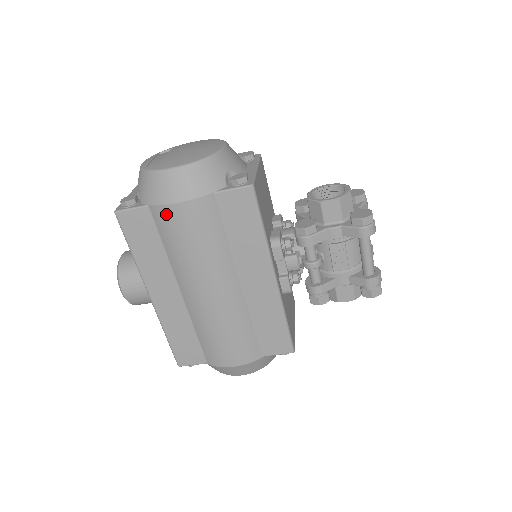
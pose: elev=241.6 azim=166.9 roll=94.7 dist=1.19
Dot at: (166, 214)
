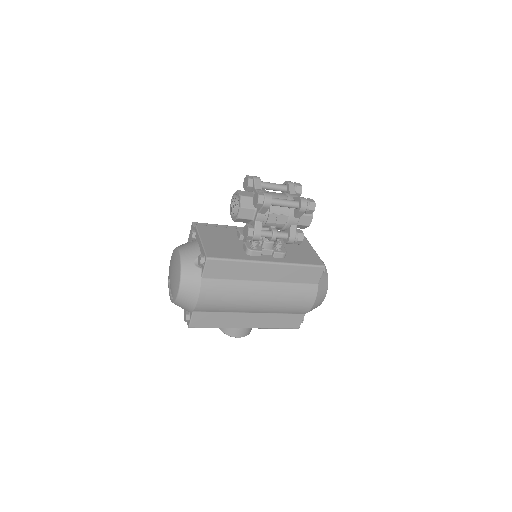
Dot at: (202, 306)
